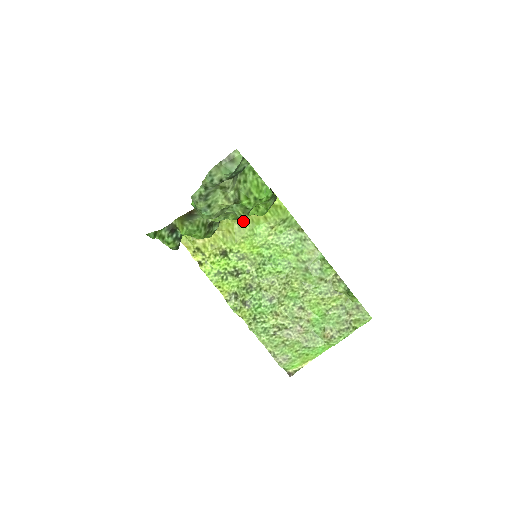
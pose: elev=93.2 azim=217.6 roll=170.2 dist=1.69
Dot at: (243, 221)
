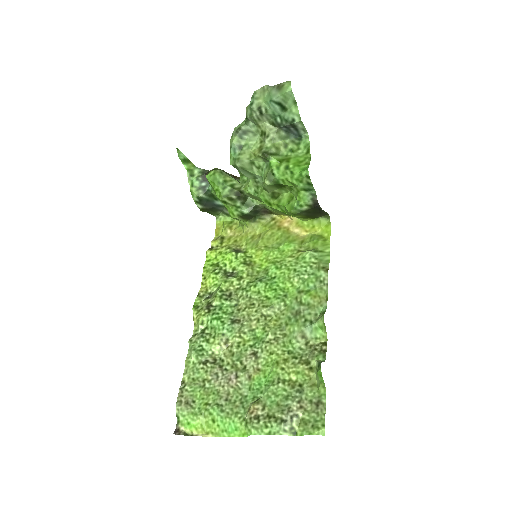
Dot at: (280, 233)
